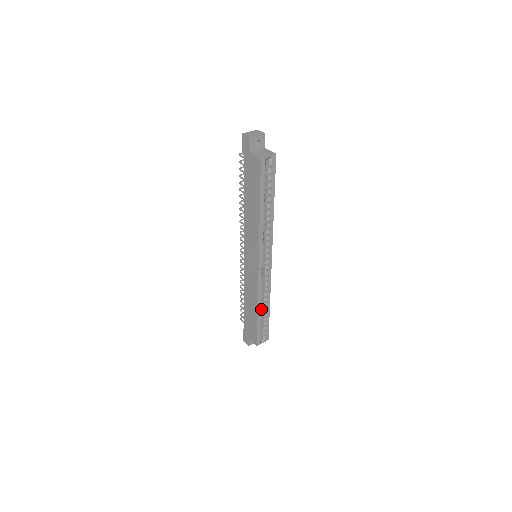
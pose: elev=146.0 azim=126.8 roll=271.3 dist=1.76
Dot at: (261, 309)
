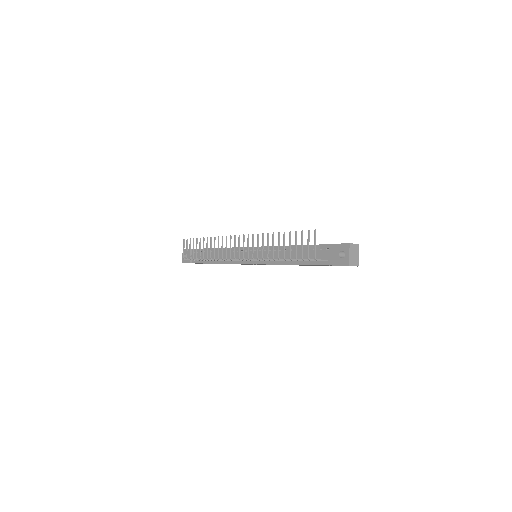
Dot at: occluded
